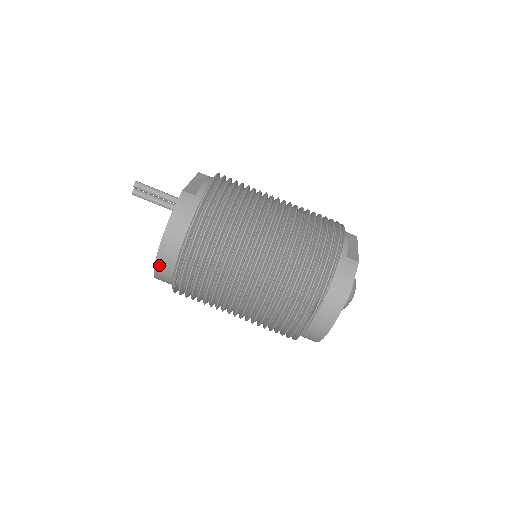
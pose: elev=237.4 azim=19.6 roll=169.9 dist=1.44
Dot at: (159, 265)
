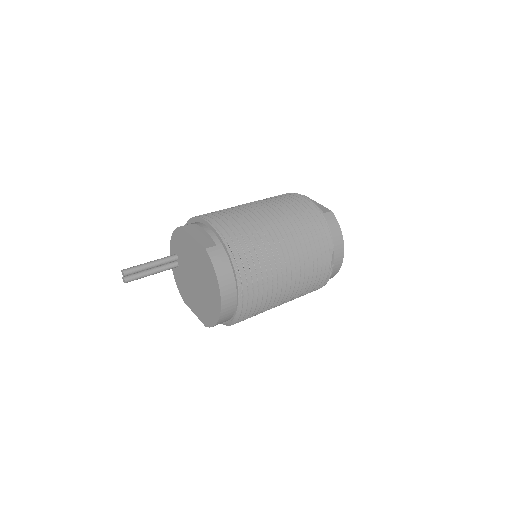
Dot at: (223, 314)
